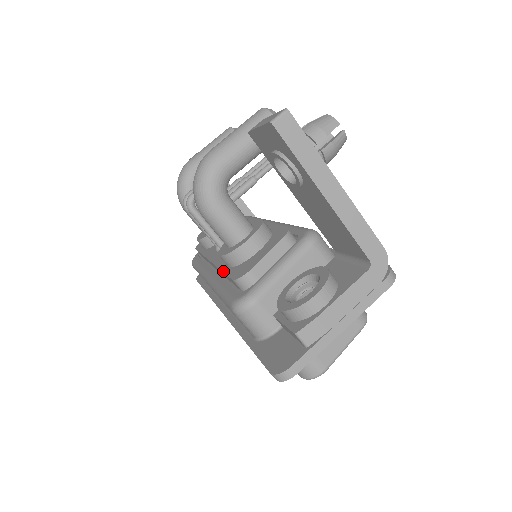
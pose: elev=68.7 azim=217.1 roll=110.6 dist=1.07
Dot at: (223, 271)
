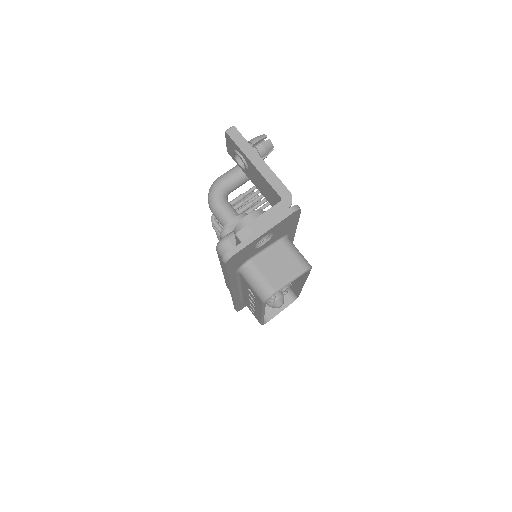
Dot at: occluded
